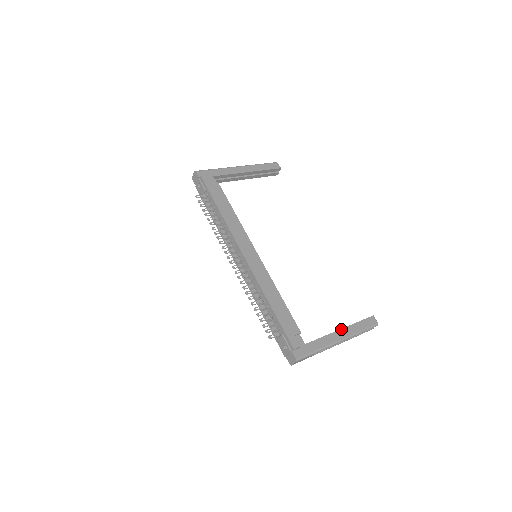
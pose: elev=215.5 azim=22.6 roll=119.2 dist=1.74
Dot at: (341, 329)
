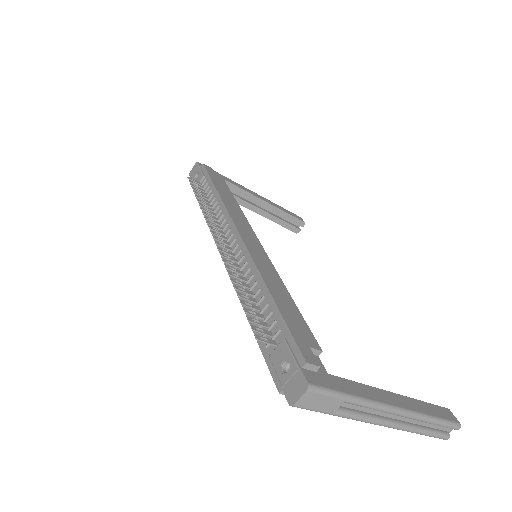
Dot at: (395, 393)
